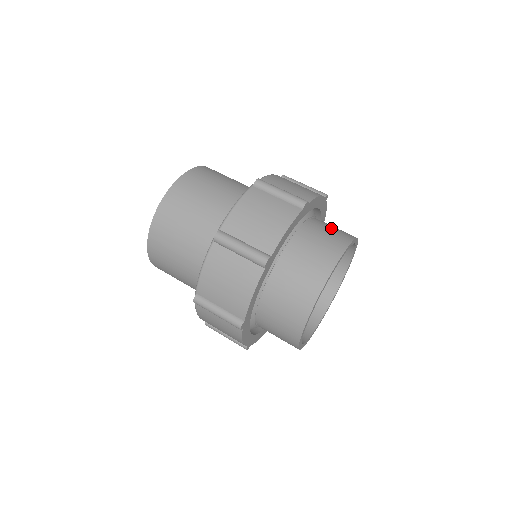
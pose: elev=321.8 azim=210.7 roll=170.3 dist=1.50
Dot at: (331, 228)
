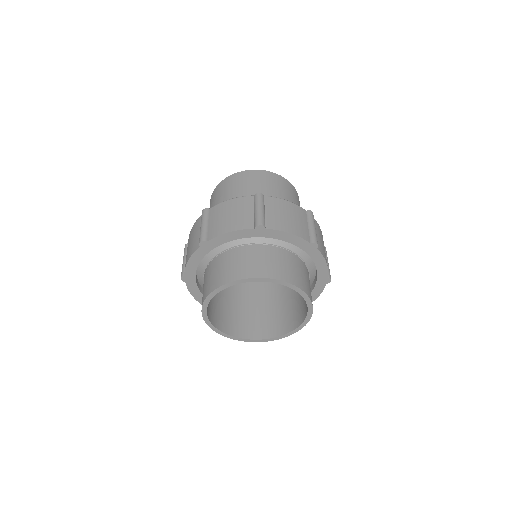
Dot at: (280, 262)
